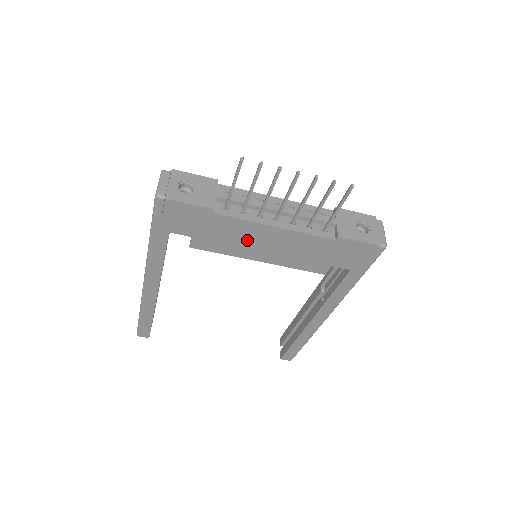
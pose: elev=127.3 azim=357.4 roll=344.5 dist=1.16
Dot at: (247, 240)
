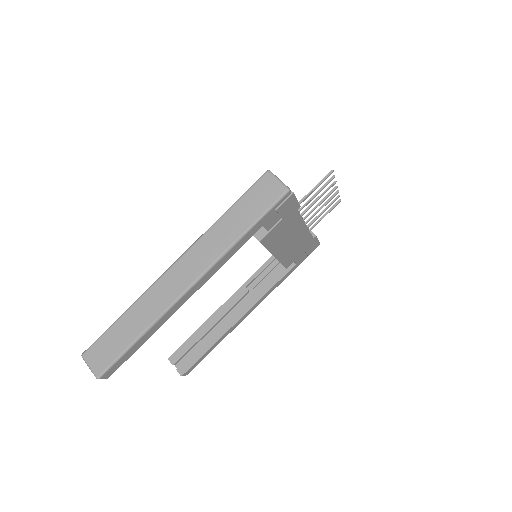
Dot at: (287, 236)
